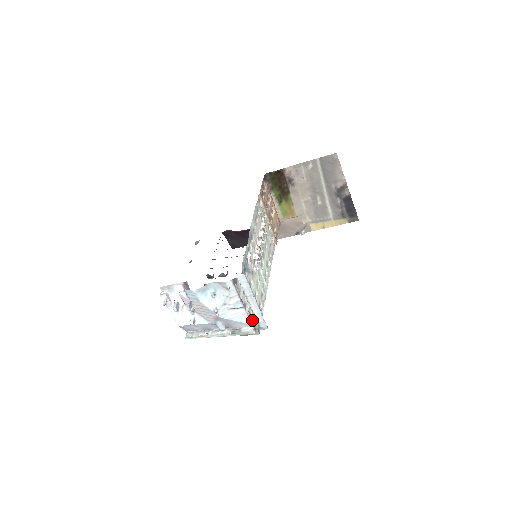
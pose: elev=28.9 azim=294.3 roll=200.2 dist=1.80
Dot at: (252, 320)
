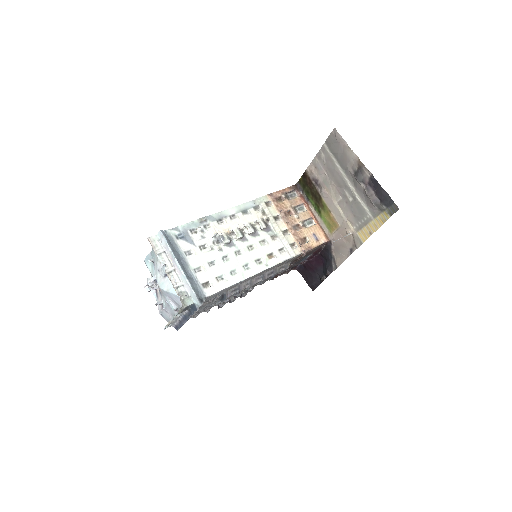
Dot at: (173, 286)
